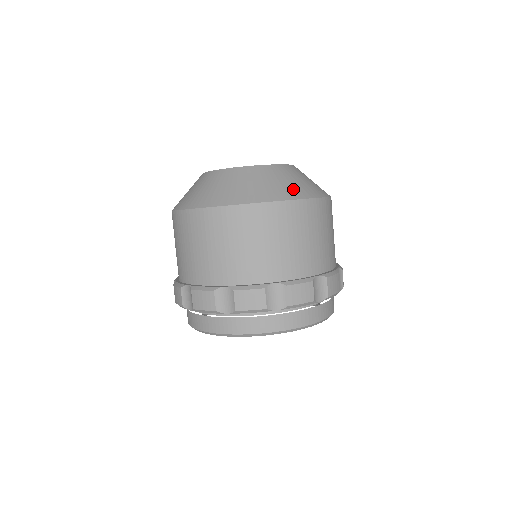
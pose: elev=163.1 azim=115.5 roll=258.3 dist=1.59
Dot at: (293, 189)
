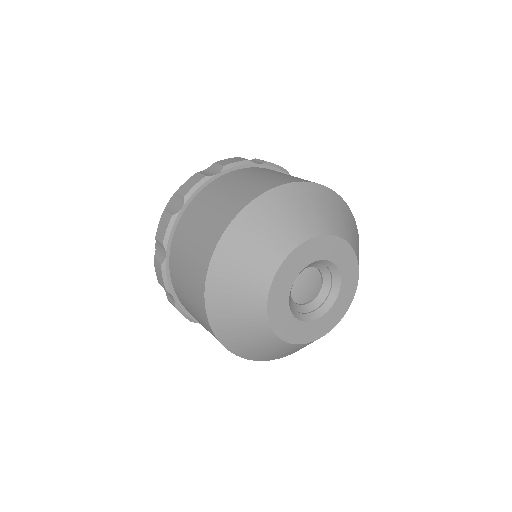
Dot at: occluded
